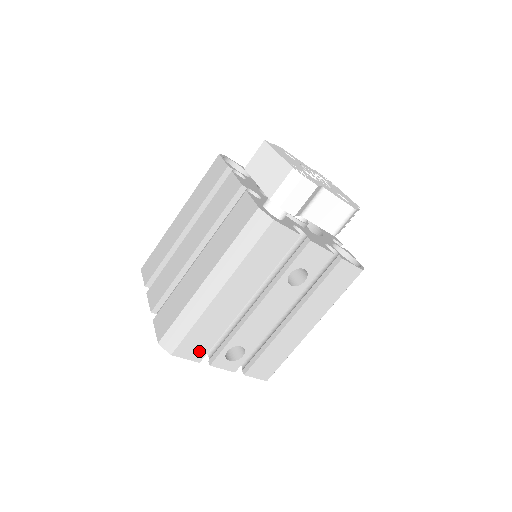
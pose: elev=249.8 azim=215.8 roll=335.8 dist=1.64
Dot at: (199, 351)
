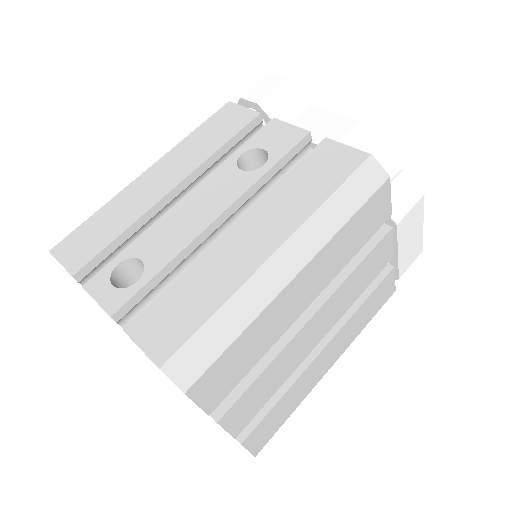
Dot at: (83, 254)
